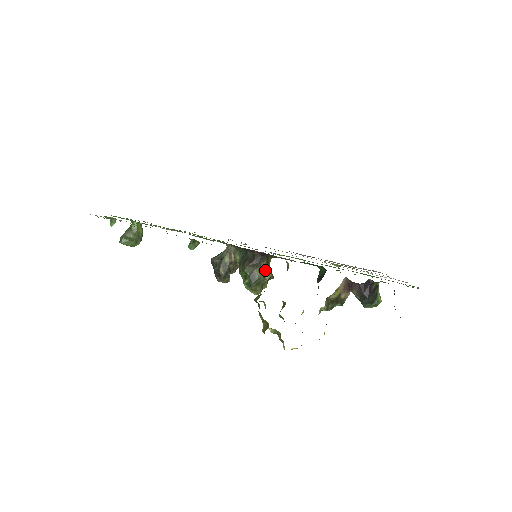
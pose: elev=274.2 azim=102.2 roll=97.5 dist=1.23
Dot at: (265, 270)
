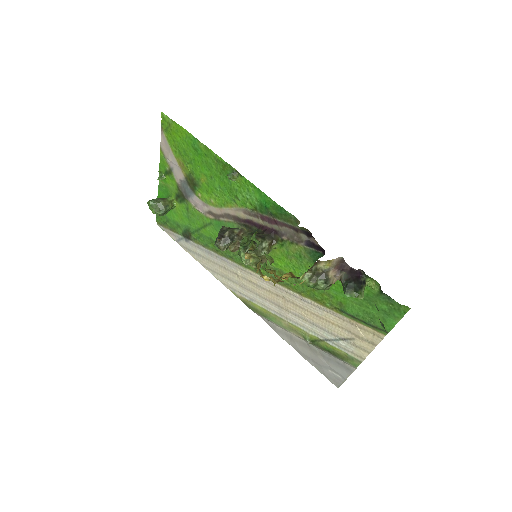
Dot at: (266, 246)
